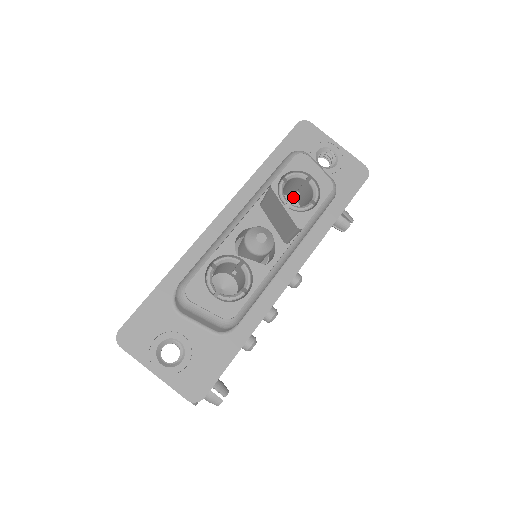
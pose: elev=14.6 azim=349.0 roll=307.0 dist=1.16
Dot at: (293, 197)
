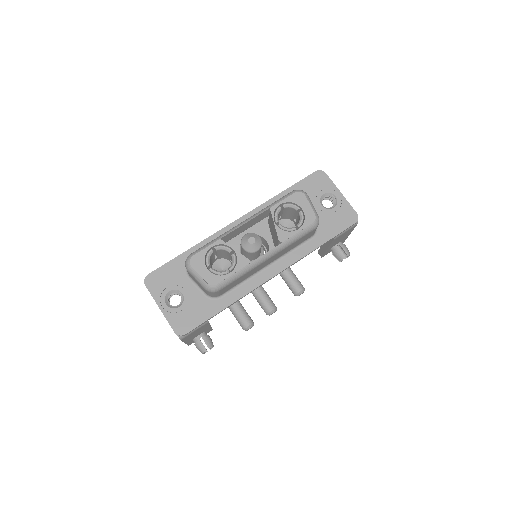
Dot at: (293, 222)
